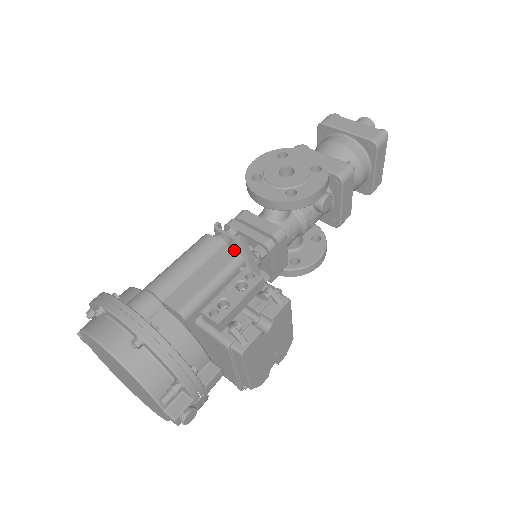
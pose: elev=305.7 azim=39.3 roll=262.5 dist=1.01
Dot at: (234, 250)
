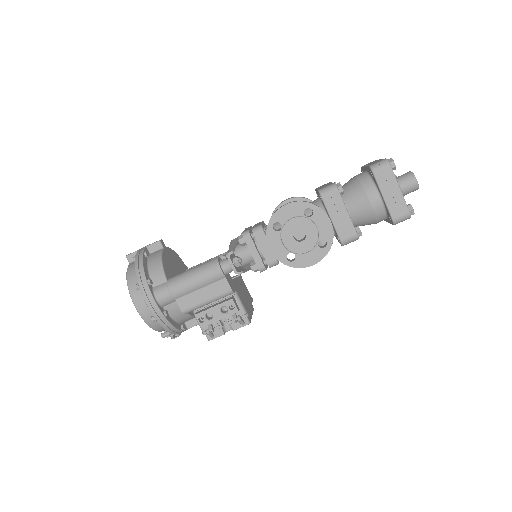
Dot at: occluded
